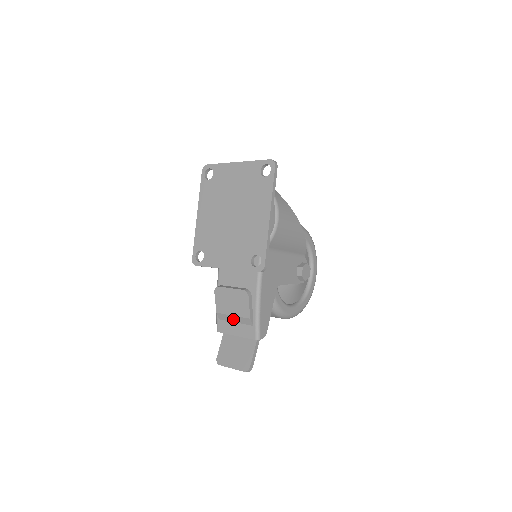
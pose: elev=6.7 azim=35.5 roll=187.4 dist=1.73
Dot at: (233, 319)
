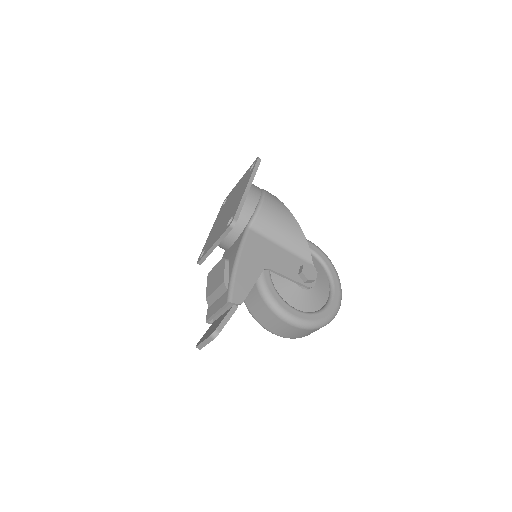
Dot at: (215, 296)
